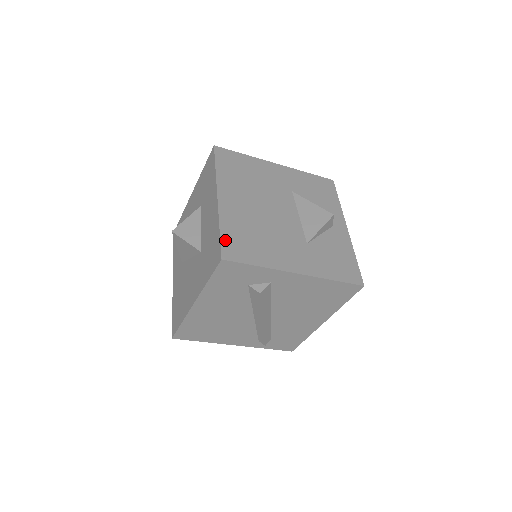
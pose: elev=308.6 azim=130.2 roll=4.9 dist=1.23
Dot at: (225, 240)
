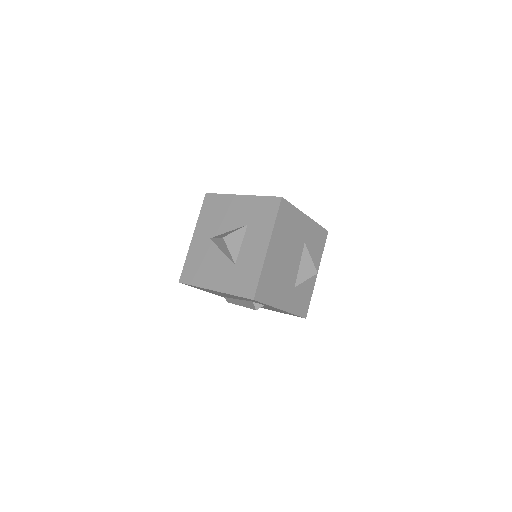
Dot at: (260, 285)
